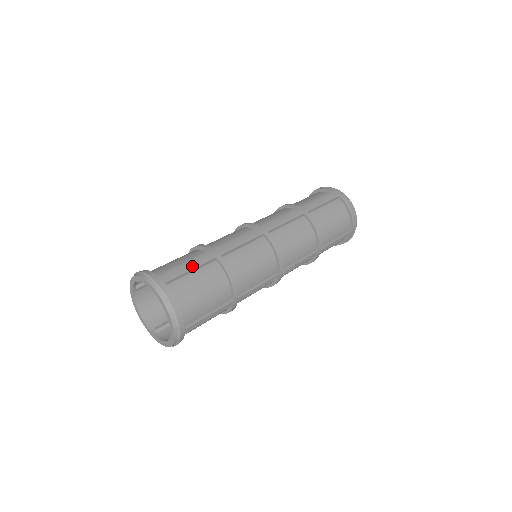
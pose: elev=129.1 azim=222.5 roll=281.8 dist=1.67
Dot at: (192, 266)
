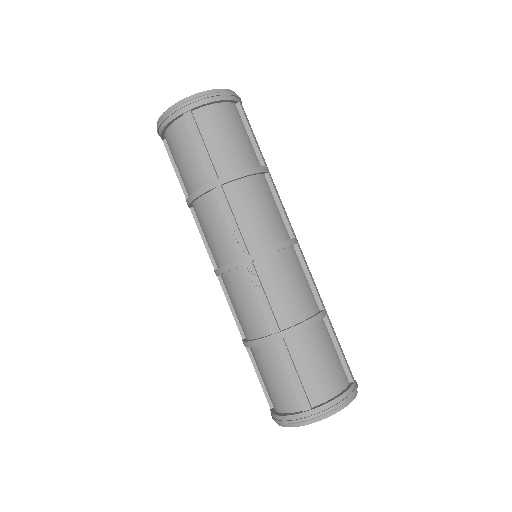
Dot at: (255, 138)
